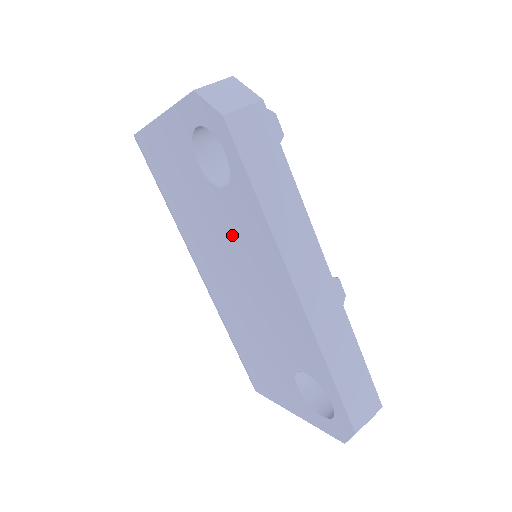
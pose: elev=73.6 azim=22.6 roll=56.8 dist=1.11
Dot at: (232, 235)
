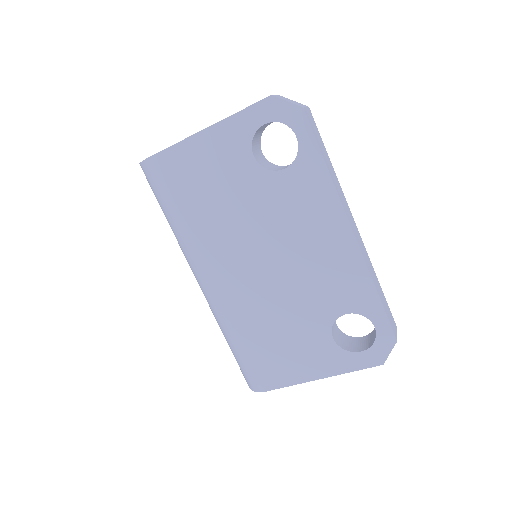
Dot at: (282, 211)
